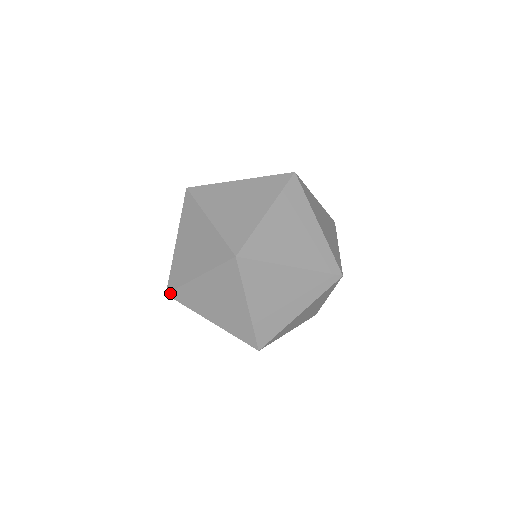
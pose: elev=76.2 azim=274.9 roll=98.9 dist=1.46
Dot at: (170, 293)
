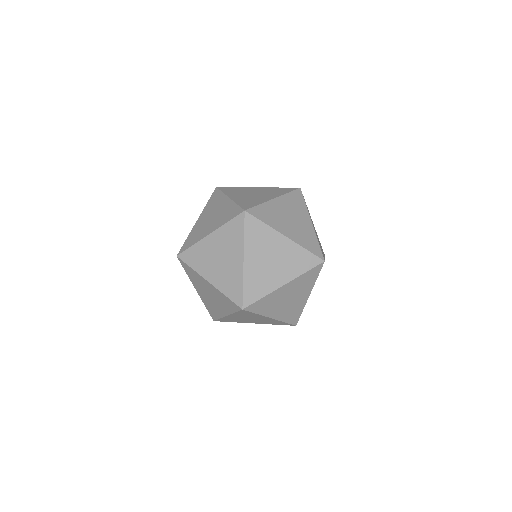
Dot at: (181, 254)
